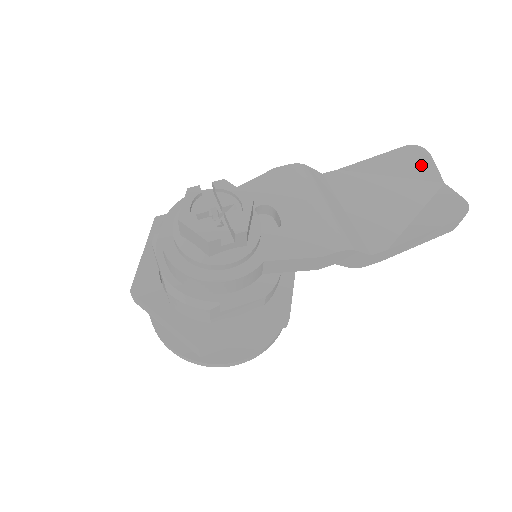
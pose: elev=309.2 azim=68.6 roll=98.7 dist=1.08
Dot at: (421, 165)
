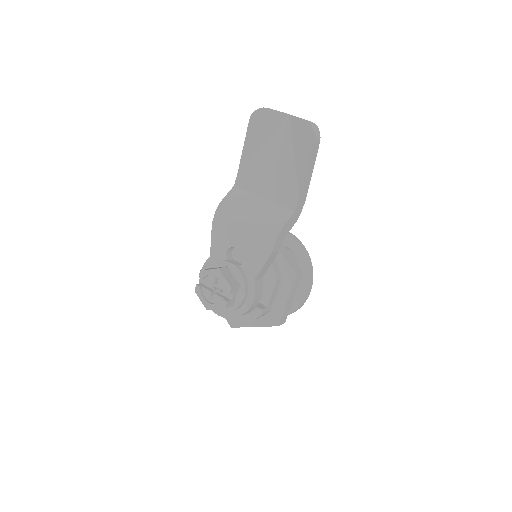
Dot at: (268, 120)
